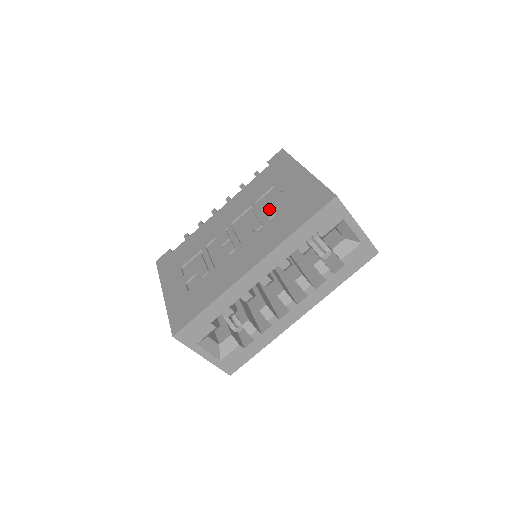
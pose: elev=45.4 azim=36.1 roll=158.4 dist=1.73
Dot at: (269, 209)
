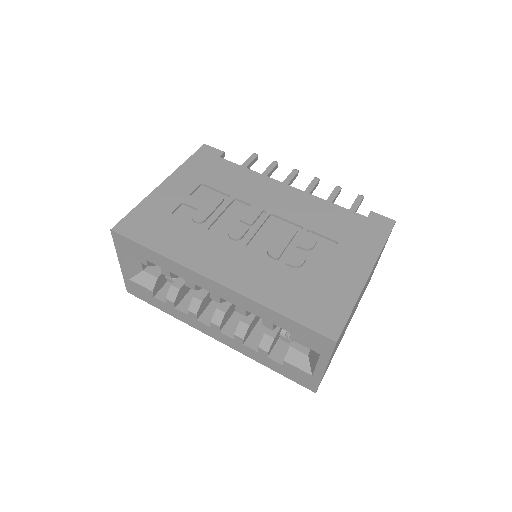
Dot at: (301, 256)
